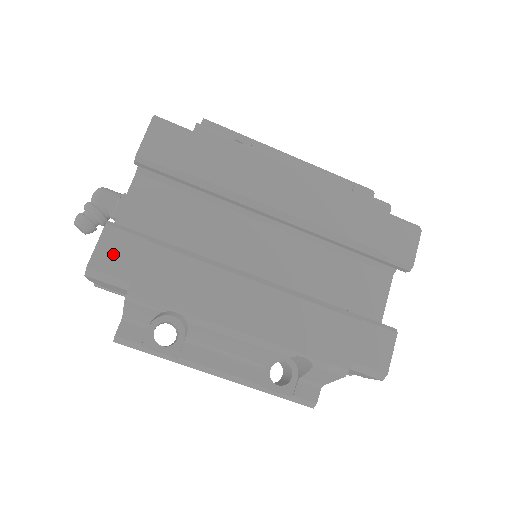
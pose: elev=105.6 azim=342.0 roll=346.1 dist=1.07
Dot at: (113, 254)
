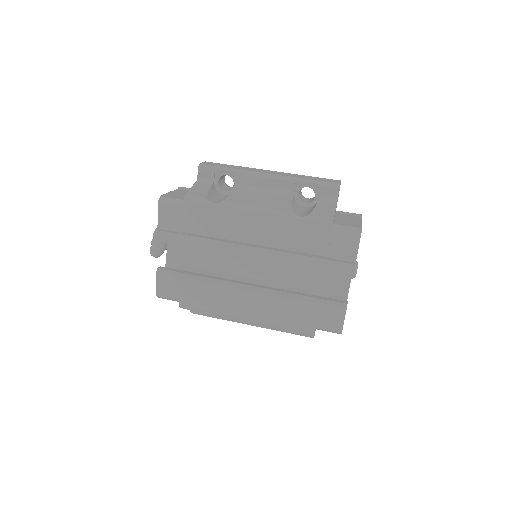
Dot at: (166, 287)
